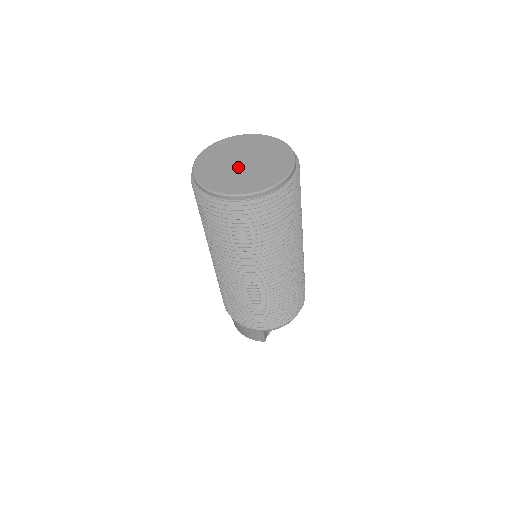
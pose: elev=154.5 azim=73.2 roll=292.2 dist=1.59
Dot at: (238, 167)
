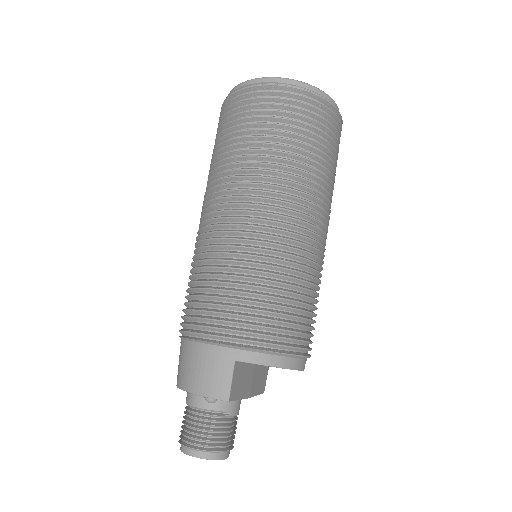
Dot at: occluded
